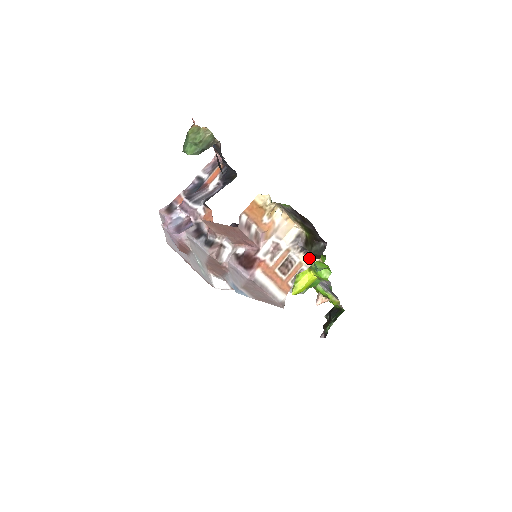
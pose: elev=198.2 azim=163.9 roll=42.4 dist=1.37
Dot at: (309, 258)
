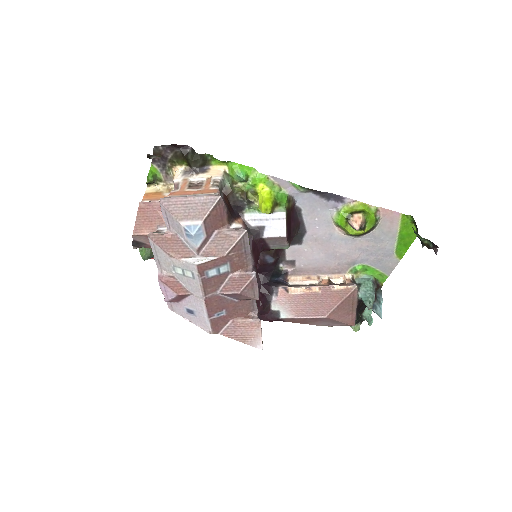
Dot at: (213, 173)
